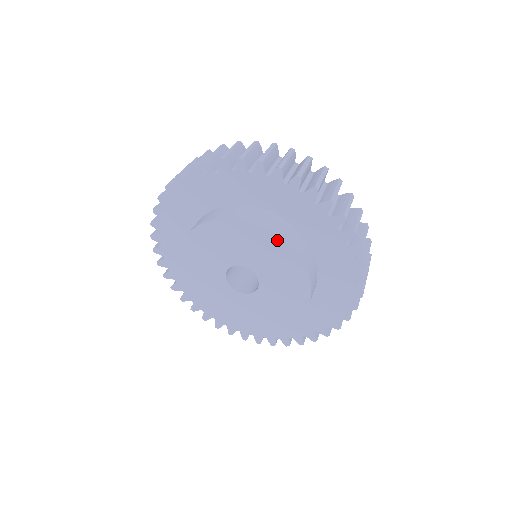
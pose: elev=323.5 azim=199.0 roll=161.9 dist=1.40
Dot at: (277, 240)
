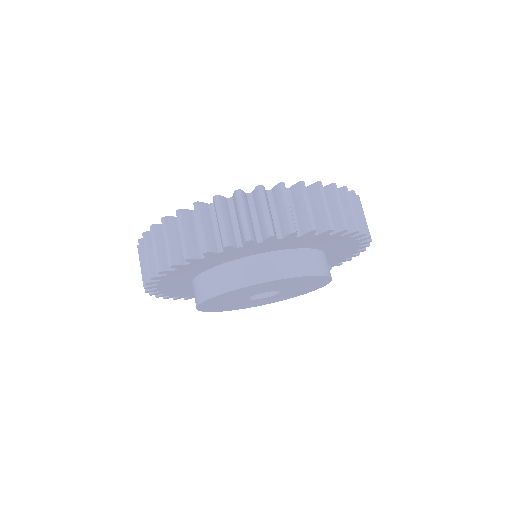
Dot at: (323, 277)
